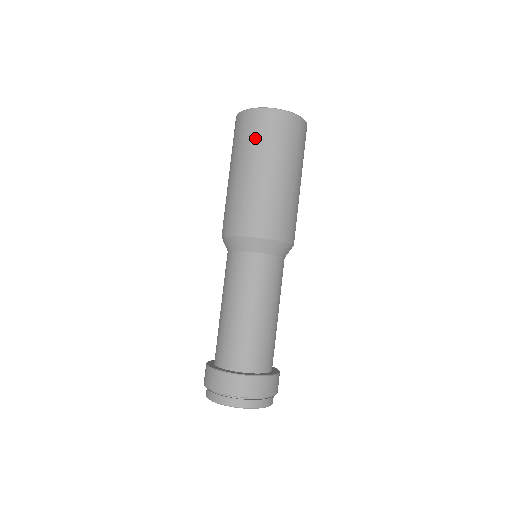
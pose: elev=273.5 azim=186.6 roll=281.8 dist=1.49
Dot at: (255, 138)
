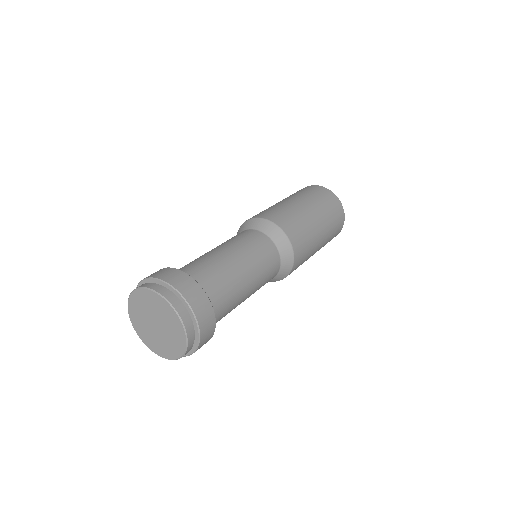
Dot at: (305, 192)
